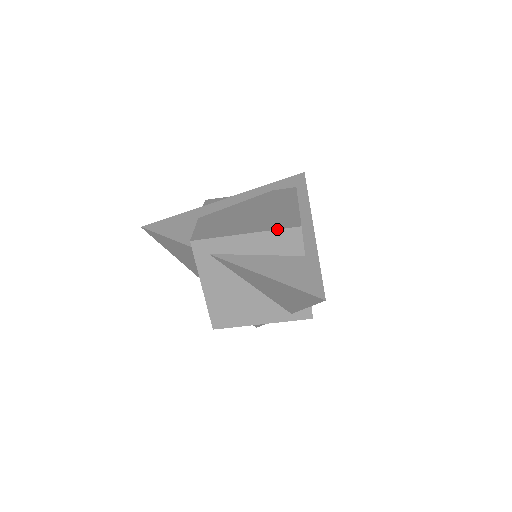
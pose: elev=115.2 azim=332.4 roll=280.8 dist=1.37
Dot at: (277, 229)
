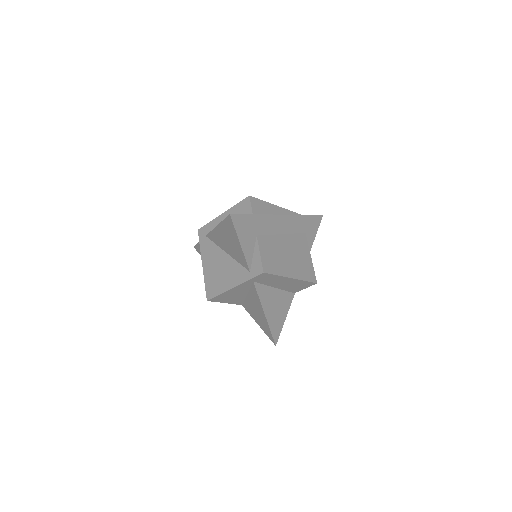
Dot at: (237, 203)
